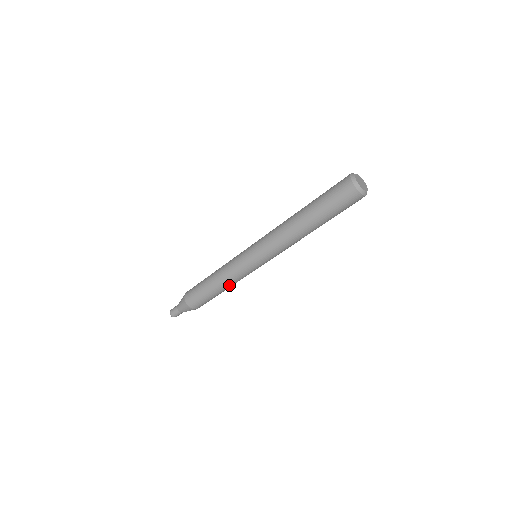
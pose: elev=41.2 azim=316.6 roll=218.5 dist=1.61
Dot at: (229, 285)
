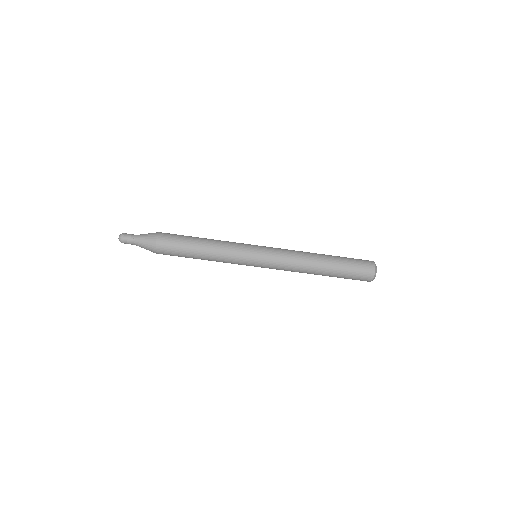
Dot at: (214, 256)
